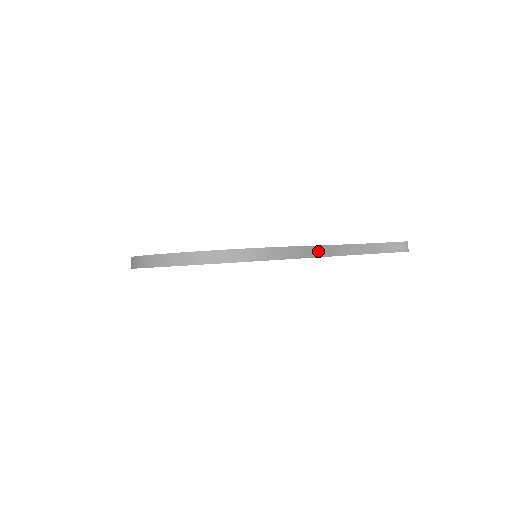
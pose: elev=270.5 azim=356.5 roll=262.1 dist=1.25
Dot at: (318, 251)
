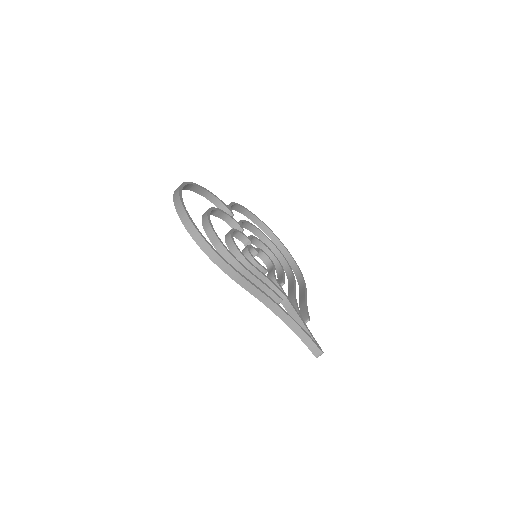
Dot at: (253, 290)
